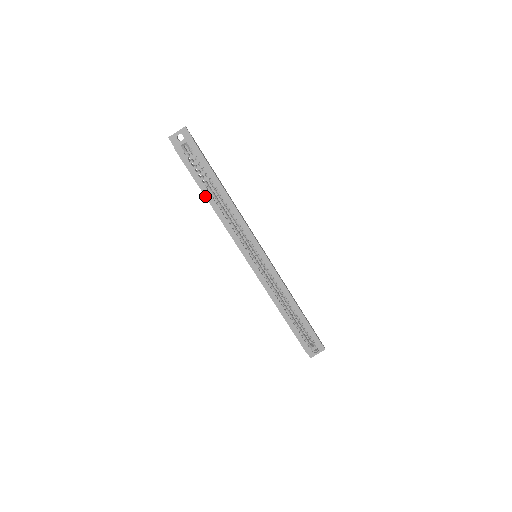
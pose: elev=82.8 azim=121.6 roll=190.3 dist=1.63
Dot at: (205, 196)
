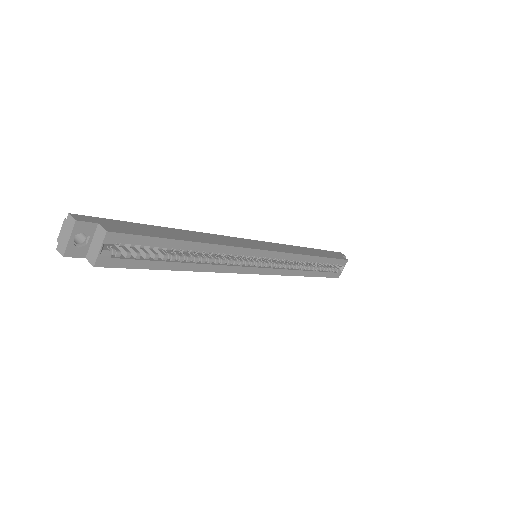
Dot at: (175, 270)
